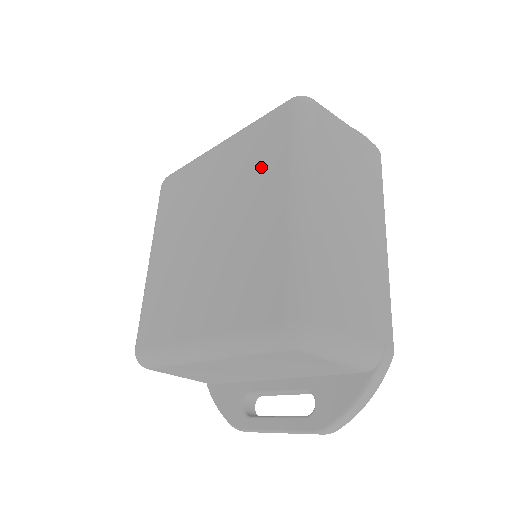
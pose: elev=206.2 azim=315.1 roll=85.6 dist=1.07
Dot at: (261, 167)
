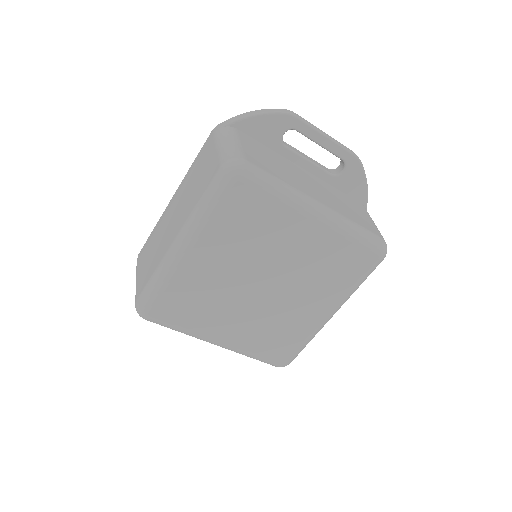
Dot at: (331, 279)
